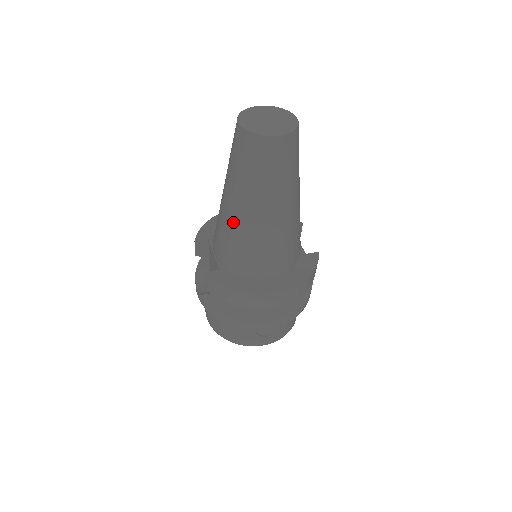
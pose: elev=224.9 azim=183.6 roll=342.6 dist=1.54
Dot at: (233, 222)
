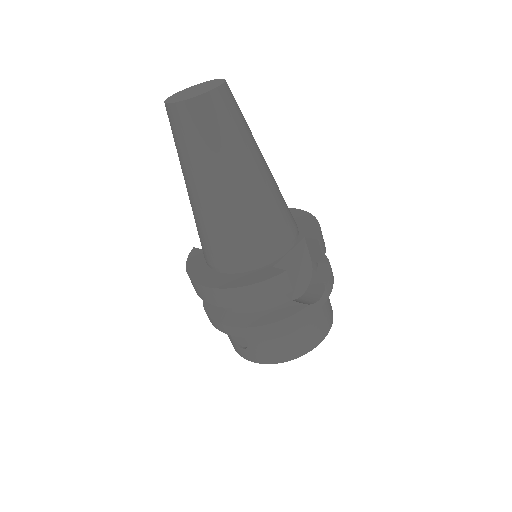
Dot at: occluded
